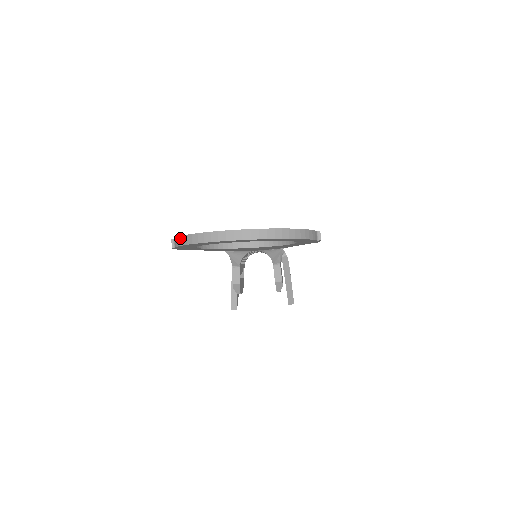
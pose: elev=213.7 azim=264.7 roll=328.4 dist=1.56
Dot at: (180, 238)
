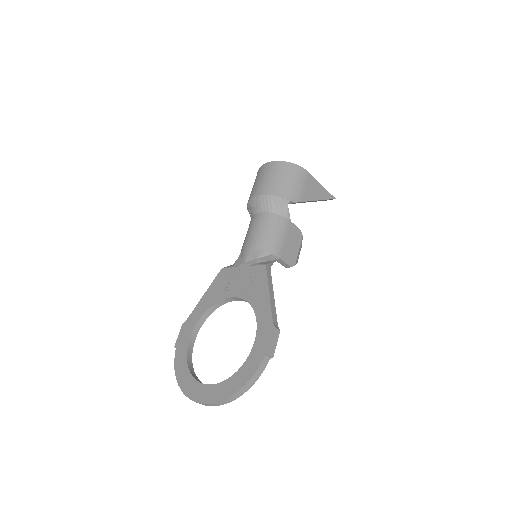
Dot at: (176, 372)
